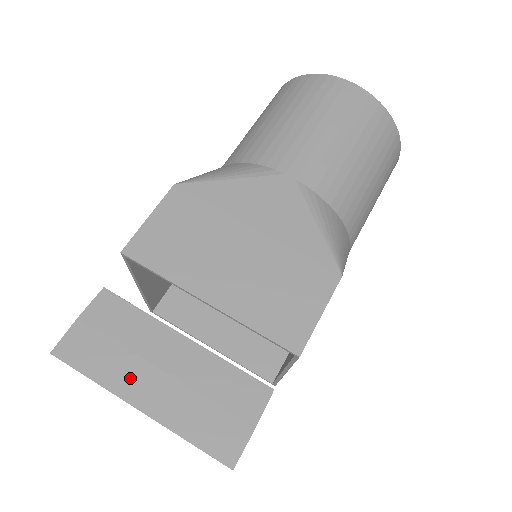
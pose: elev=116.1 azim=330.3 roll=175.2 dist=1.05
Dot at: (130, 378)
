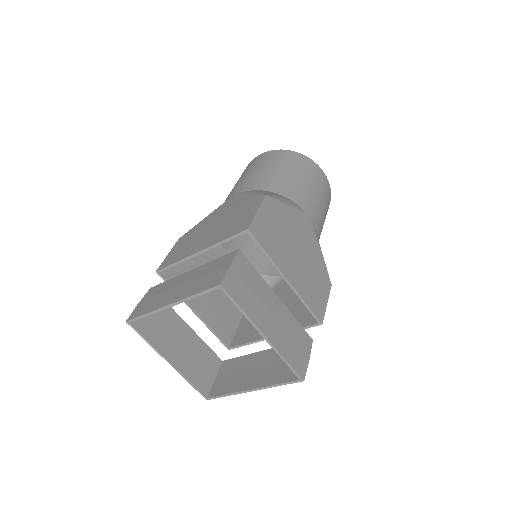
Dot at: (259, 315)
